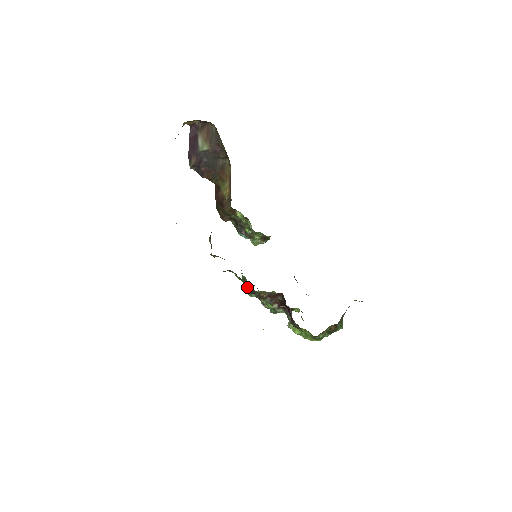
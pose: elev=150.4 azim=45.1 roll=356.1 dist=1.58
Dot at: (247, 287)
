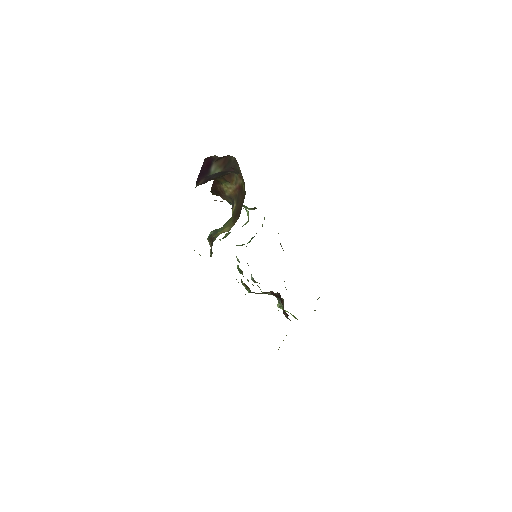
Dot at: (246, 286)
